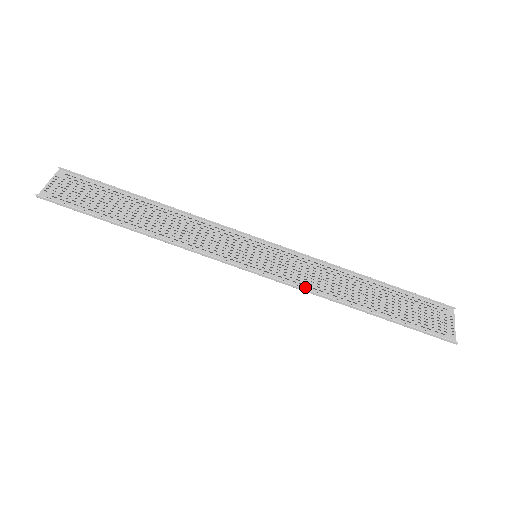
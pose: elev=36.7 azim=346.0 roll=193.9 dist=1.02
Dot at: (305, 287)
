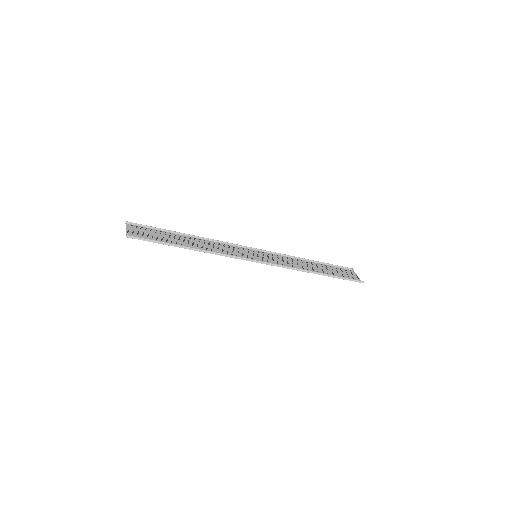
Dot at: (287, 267)
